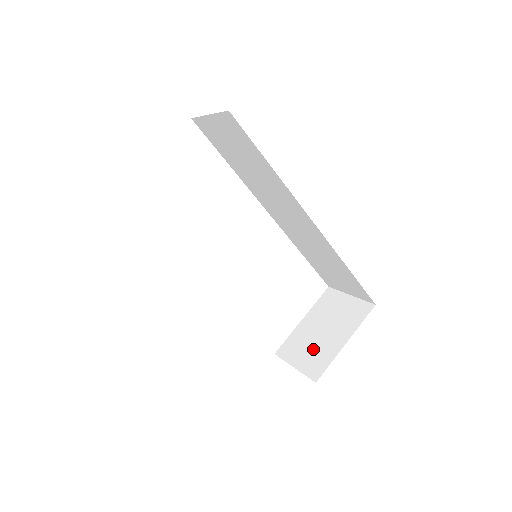
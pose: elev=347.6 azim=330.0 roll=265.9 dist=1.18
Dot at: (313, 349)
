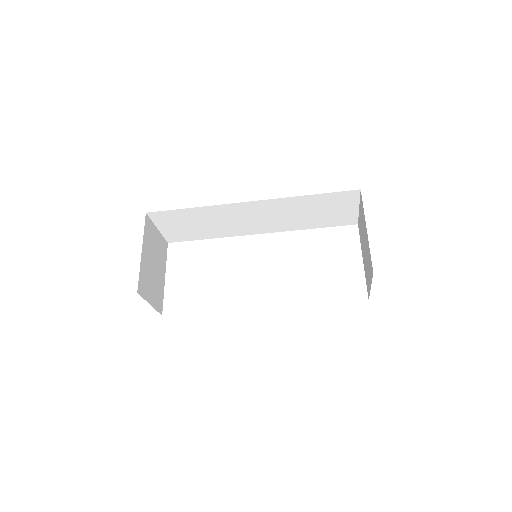
Dot at: (367, 262)
